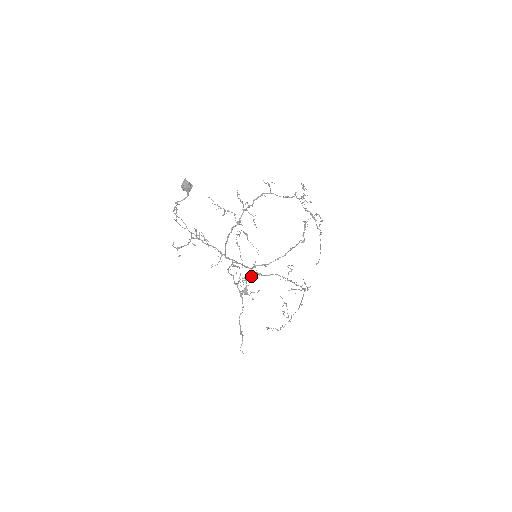
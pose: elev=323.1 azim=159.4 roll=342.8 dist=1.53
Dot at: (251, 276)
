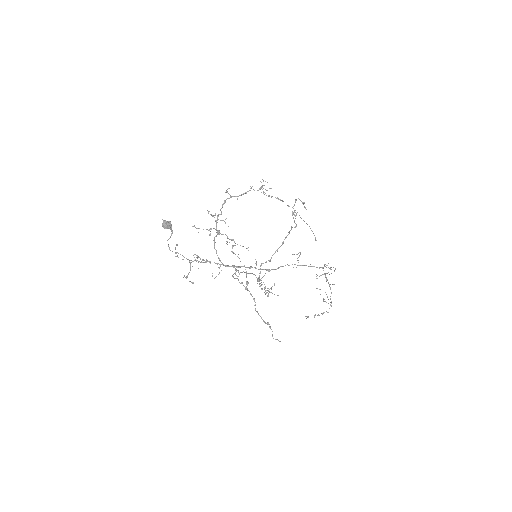
Dot at: (263, 276)
